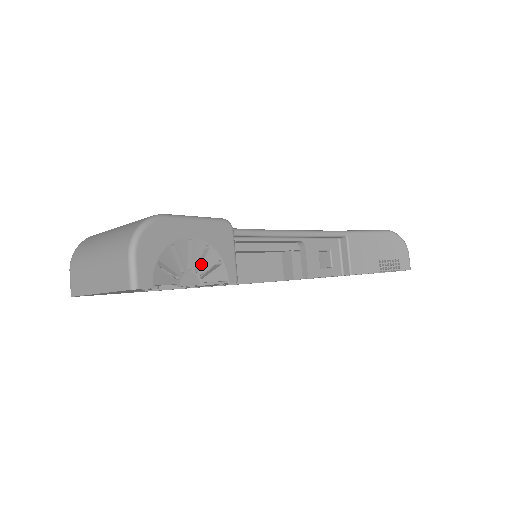
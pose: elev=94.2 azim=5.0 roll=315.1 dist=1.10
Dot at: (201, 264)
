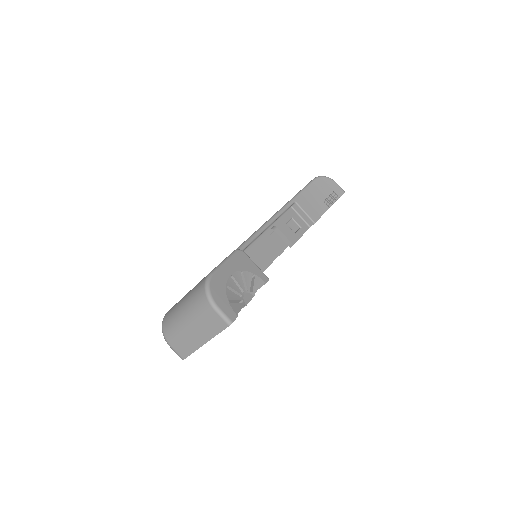
Dot at: (246, 285)
